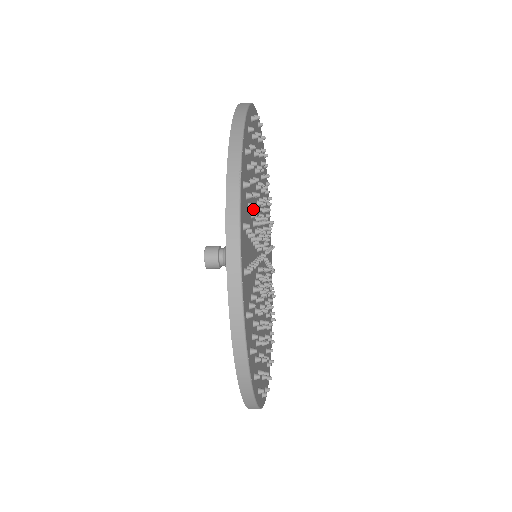
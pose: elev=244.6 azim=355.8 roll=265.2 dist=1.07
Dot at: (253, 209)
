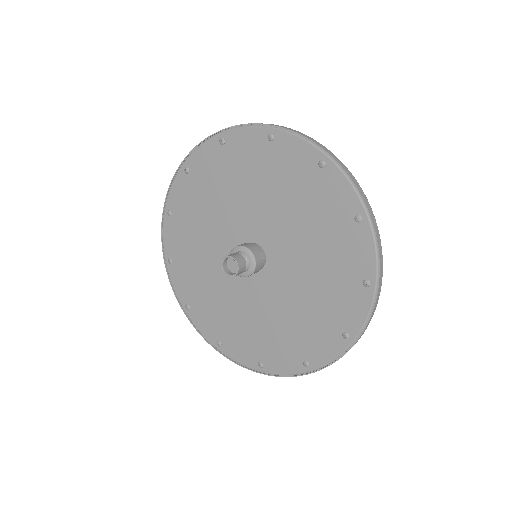
Dot at: occluded
